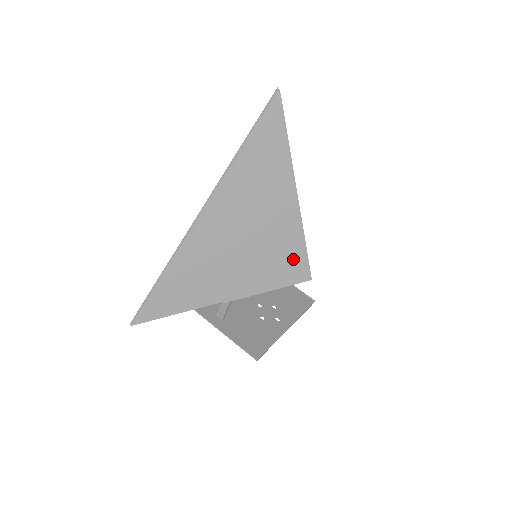
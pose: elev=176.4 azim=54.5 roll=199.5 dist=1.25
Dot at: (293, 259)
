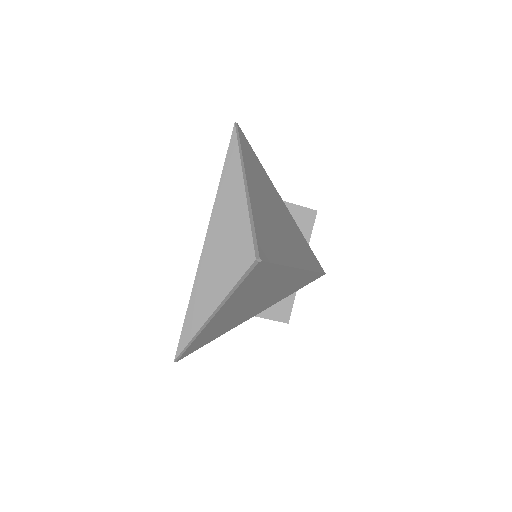
Dot at: (305, 281)
